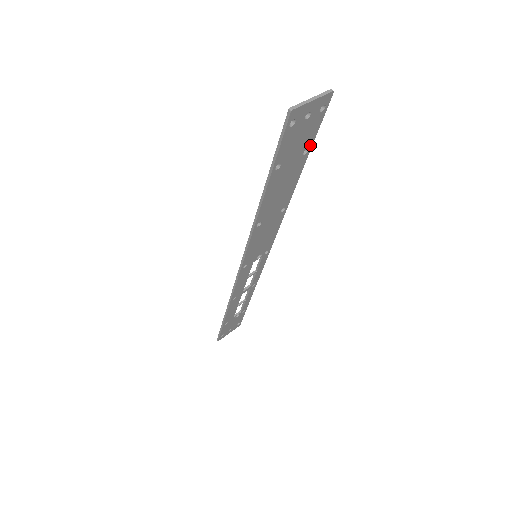
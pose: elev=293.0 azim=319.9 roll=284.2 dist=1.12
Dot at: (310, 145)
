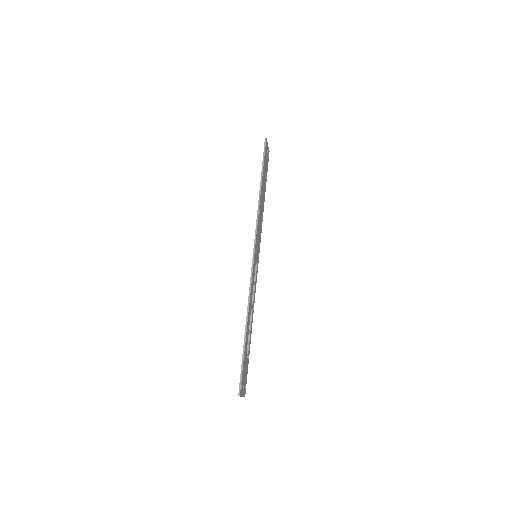
Dot at: (266, 176)
